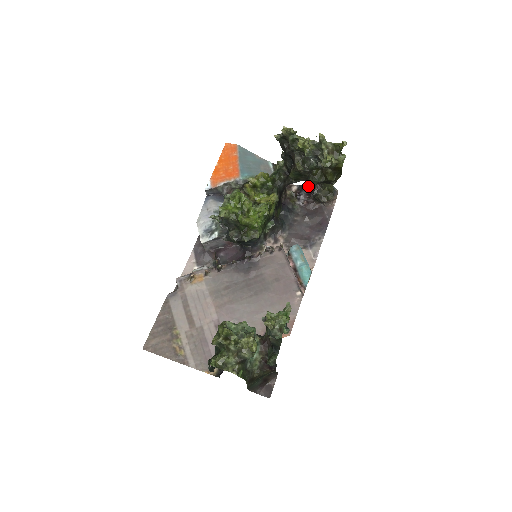
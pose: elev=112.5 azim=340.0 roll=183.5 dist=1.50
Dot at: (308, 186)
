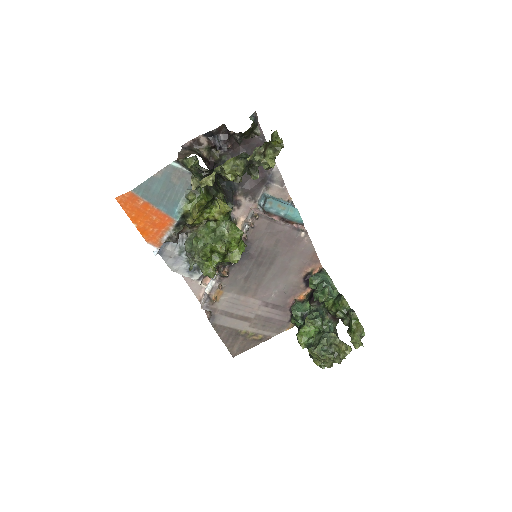
Dot at: (251, 174)
